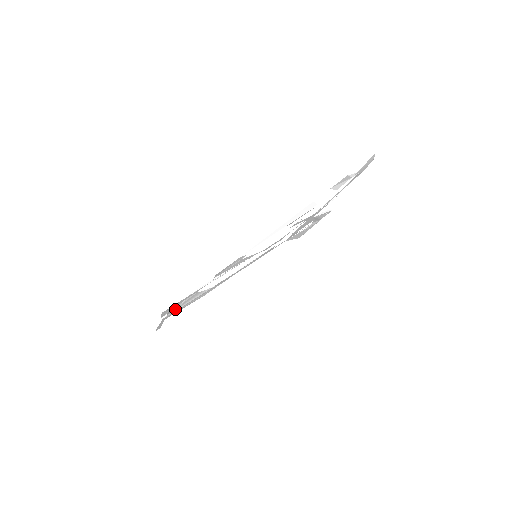
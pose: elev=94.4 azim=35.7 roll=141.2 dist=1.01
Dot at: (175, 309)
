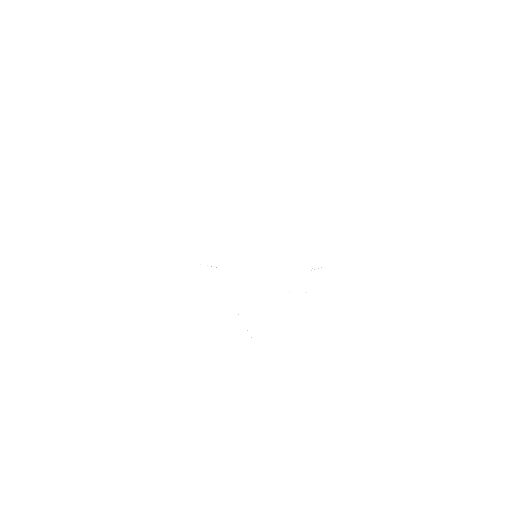
Dot at: occluded
